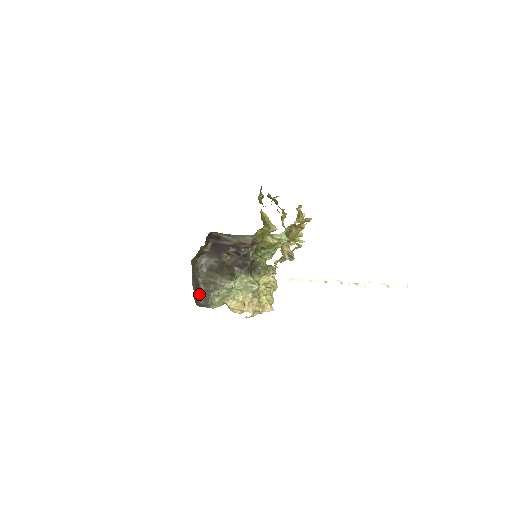
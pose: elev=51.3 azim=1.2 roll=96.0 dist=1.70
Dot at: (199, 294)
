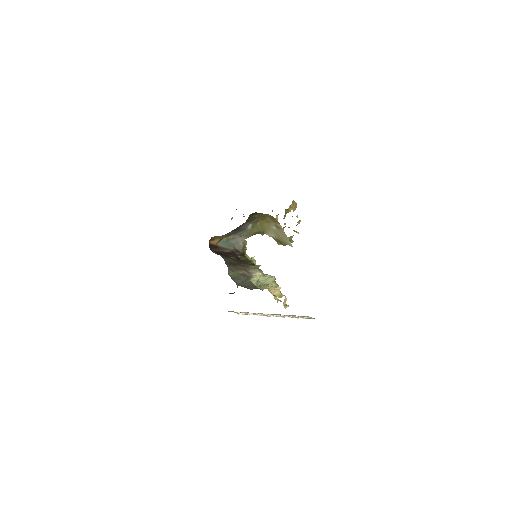
Dot at: (238, 285)
